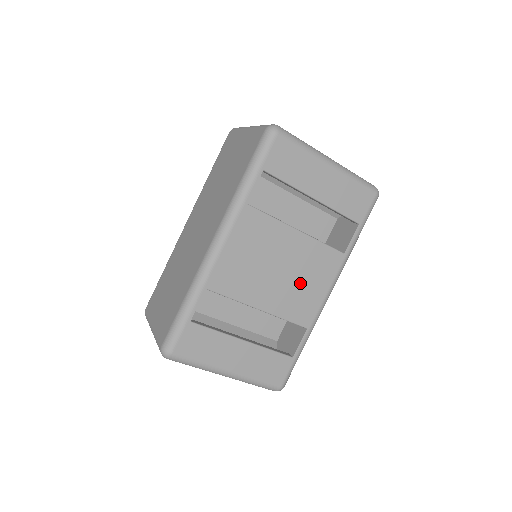
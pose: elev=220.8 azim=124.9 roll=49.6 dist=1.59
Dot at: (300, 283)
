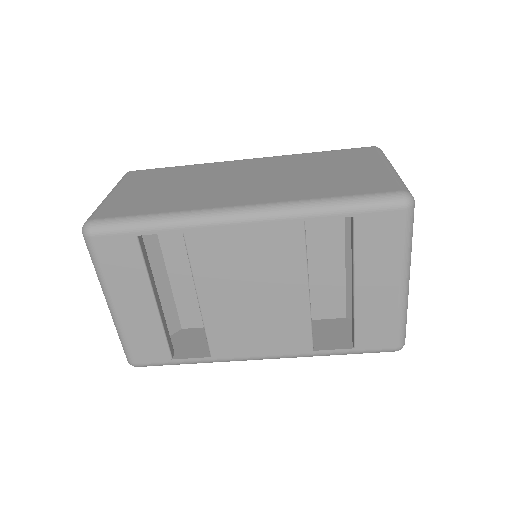
Dot at: (253, 324)
